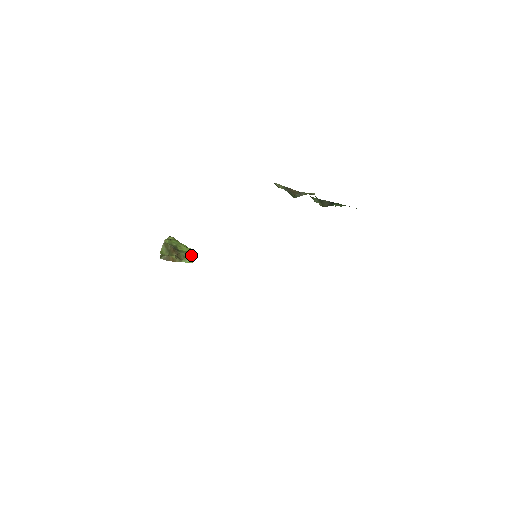
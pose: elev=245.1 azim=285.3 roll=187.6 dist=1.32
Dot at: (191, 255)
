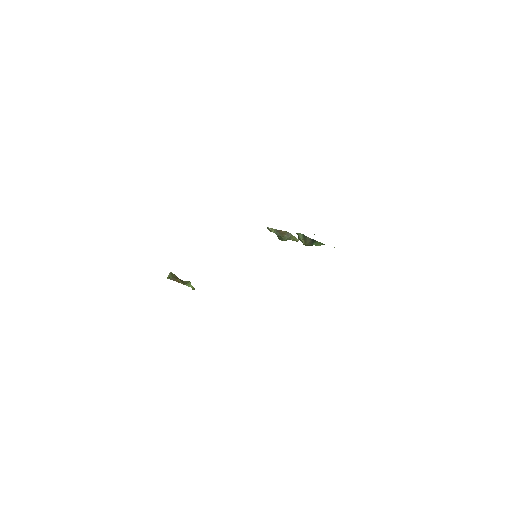
Dot at: occluded
